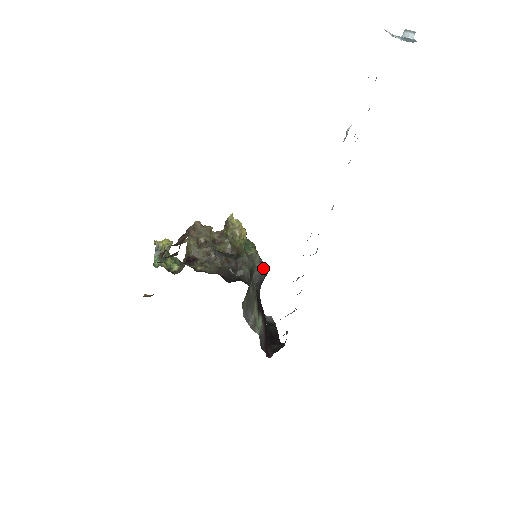
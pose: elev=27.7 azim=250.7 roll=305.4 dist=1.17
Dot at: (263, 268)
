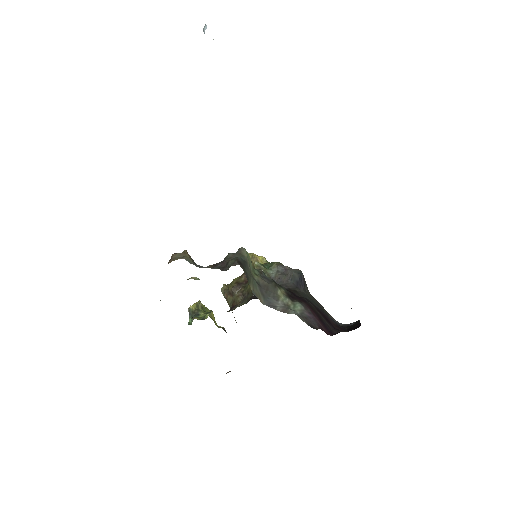
Dot at: (292, 271)
